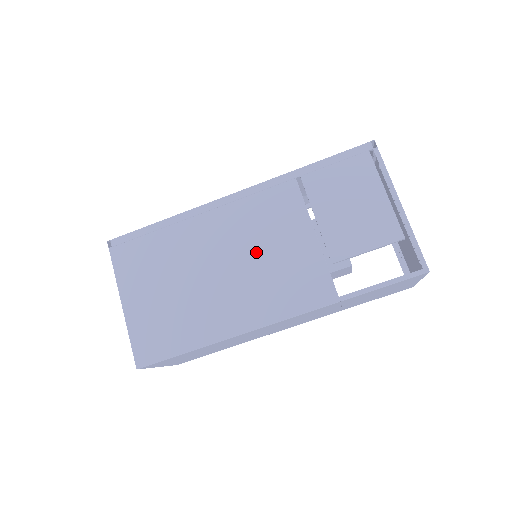
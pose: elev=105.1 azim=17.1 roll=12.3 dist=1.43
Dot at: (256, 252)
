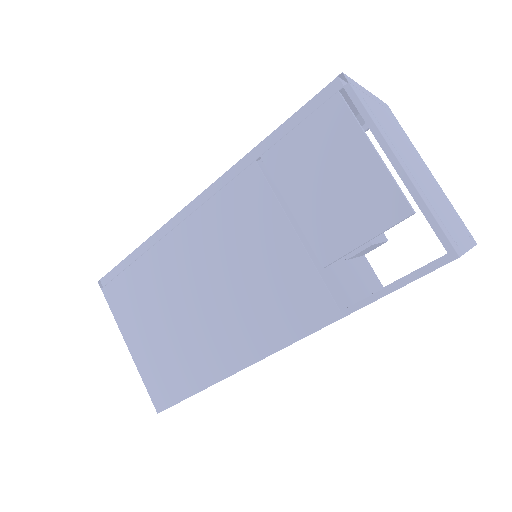
Dot at: (234, 268)
